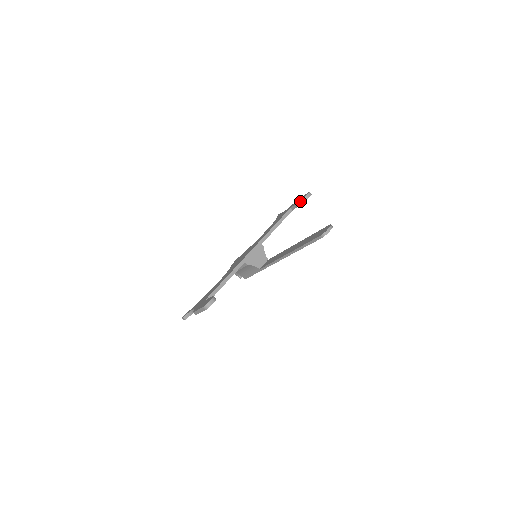
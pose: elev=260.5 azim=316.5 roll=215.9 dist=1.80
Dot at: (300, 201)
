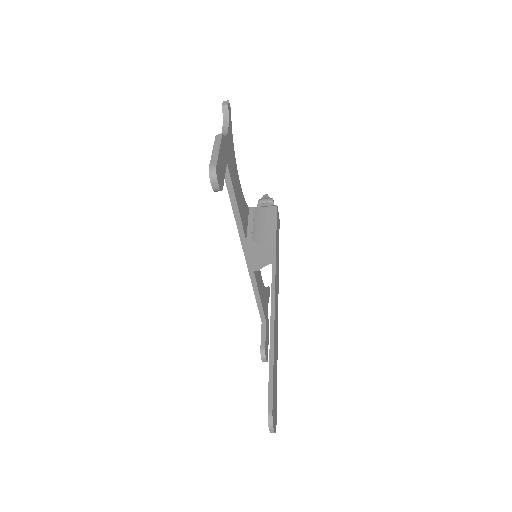
Dot at: occluded
